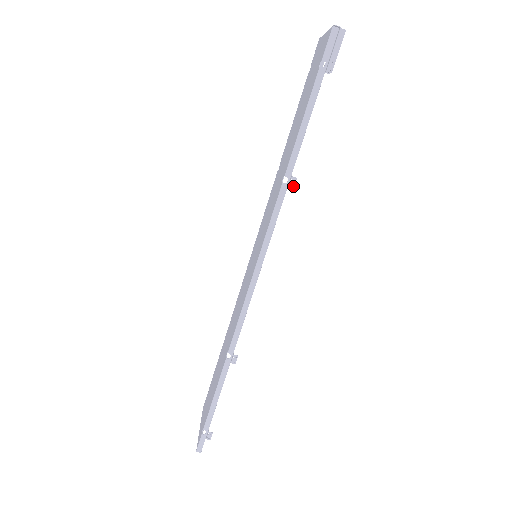
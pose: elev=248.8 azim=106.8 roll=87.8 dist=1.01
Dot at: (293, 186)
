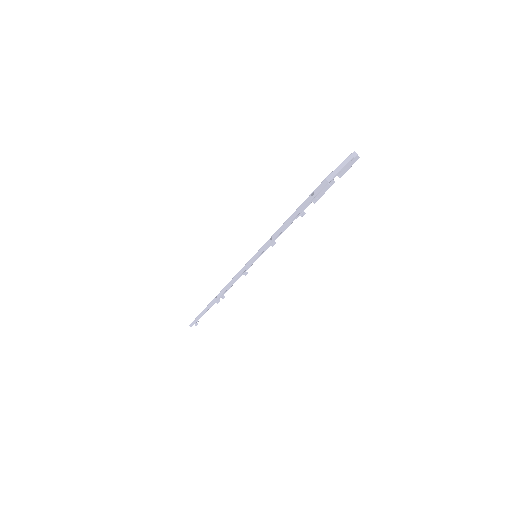
Dot at: (273, 245)
